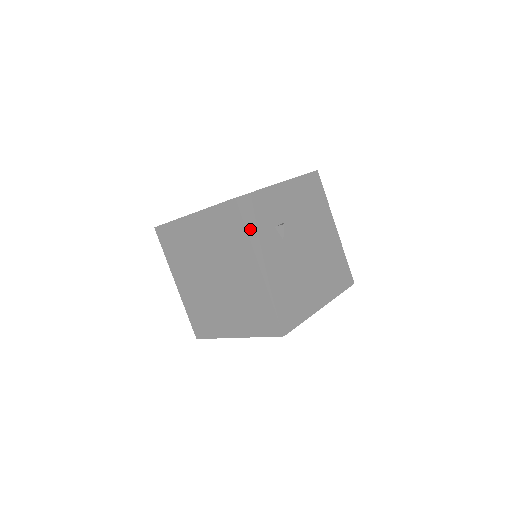
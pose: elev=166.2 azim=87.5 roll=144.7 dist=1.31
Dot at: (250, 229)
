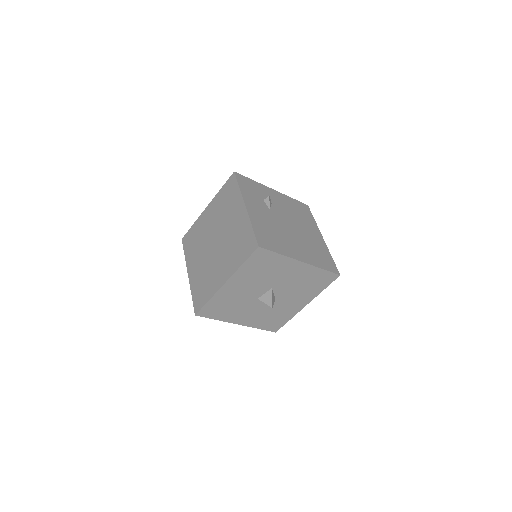
Dot at: (242, 188)
